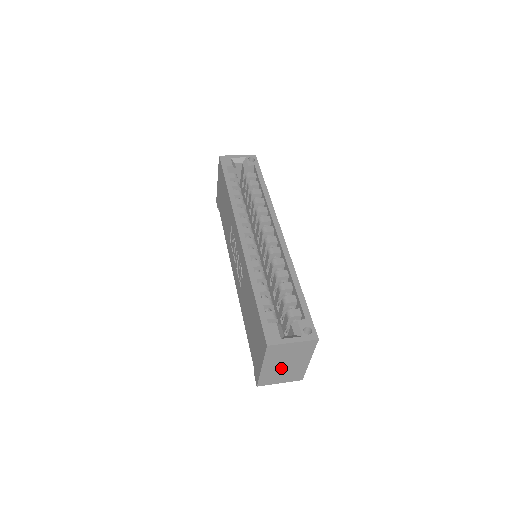
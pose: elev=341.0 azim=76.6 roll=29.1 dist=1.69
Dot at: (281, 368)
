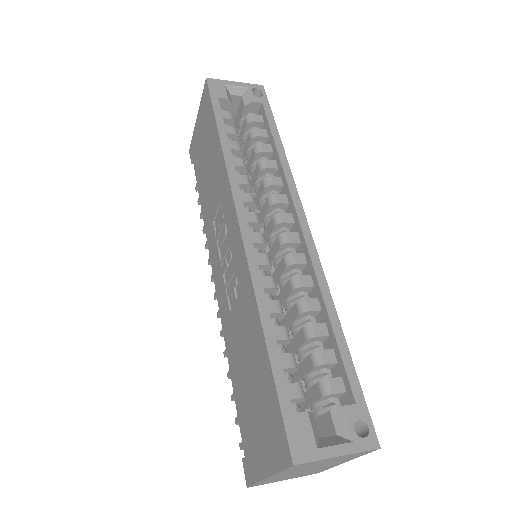
Dot at: (297, 472)
